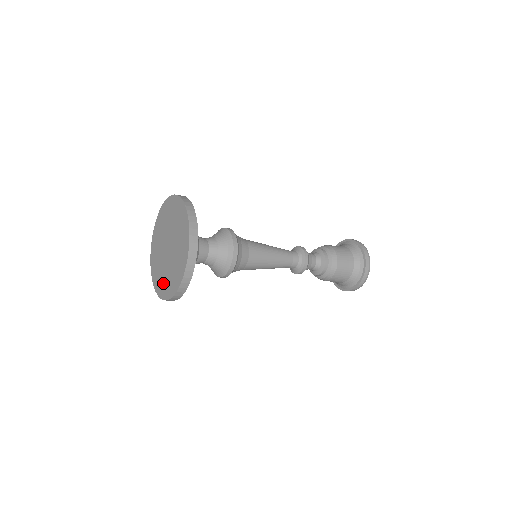
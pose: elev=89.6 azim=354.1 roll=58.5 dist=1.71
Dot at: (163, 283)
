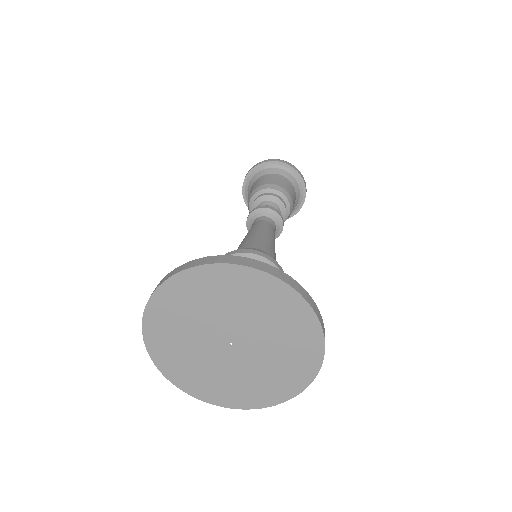
Dot at: (233, 390)
